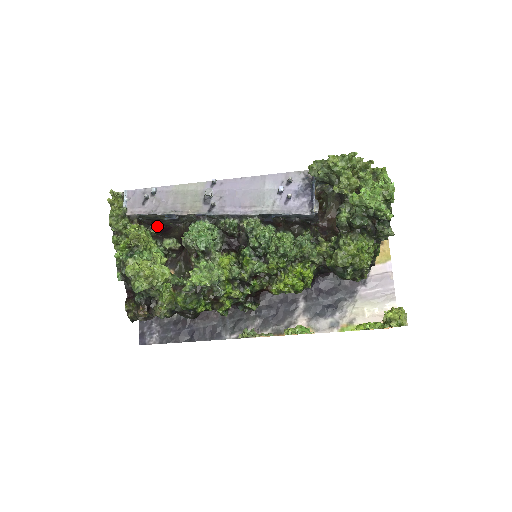
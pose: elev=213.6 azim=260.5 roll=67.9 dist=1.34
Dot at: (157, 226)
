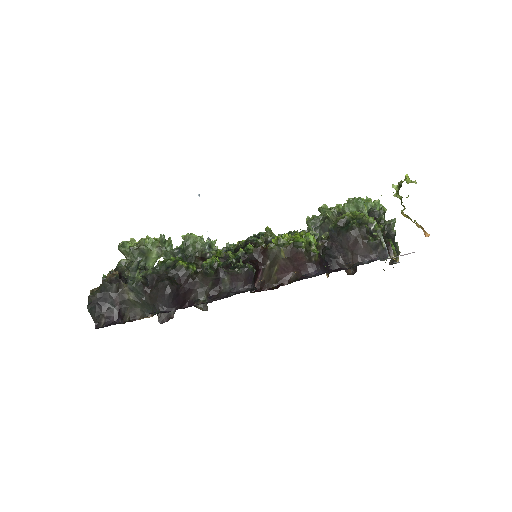
Dot at: (159, 322)
